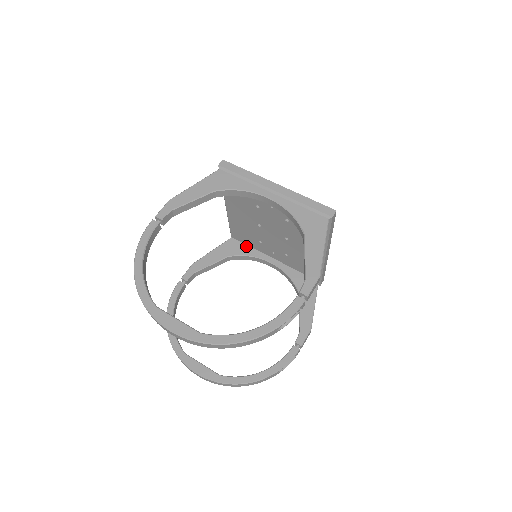
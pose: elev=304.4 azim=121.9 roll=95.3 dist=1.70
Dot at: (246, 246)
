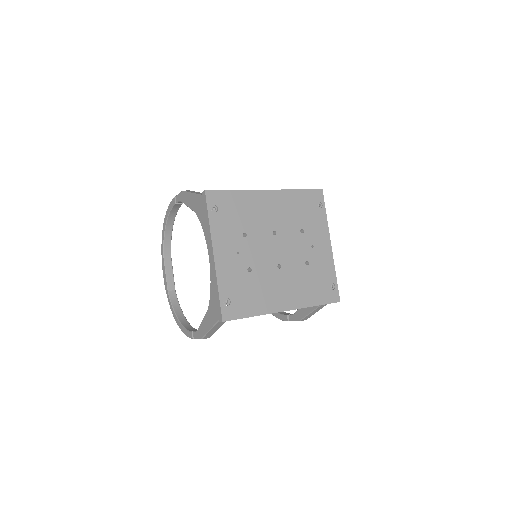
Dot at: occluded
